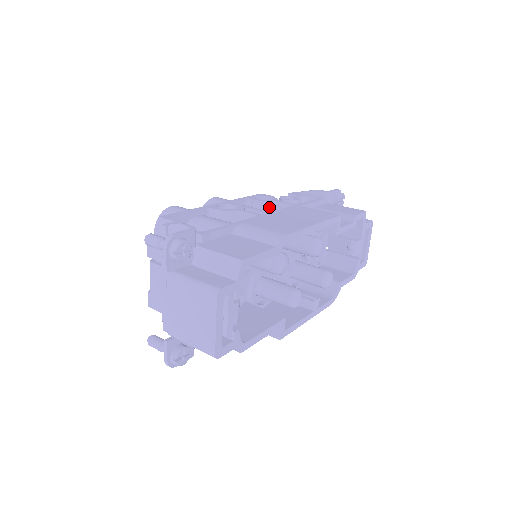
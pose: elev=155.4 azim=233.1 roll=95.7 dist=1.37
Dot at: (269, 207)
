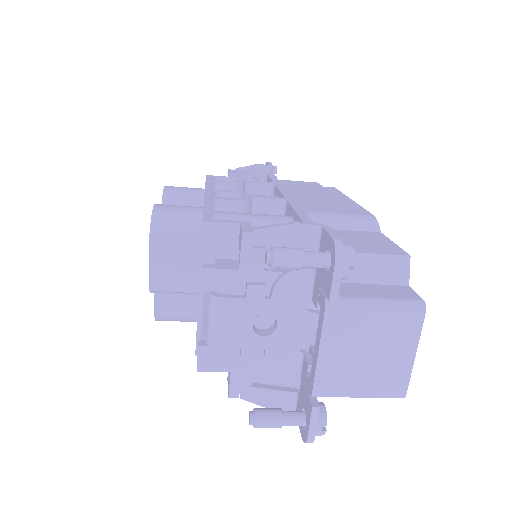
Dot at: (242, 190)
